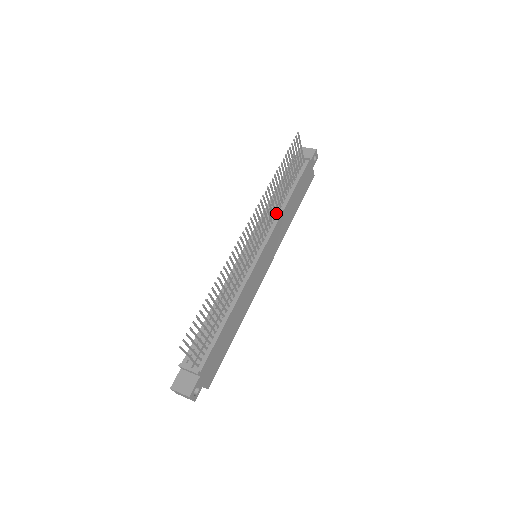
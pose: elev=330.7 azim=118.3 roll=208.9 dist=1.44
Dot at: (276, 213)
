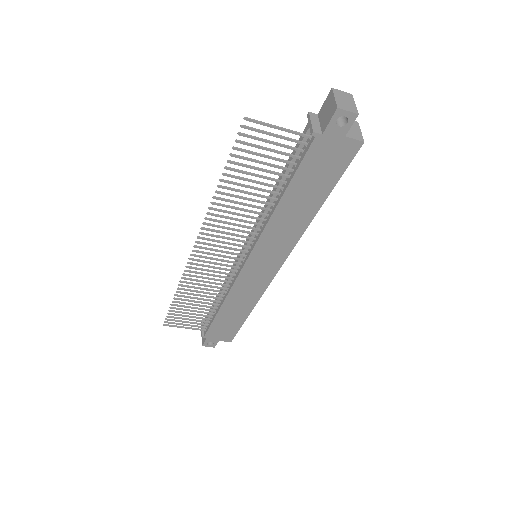
Dot at: (261, 219)
